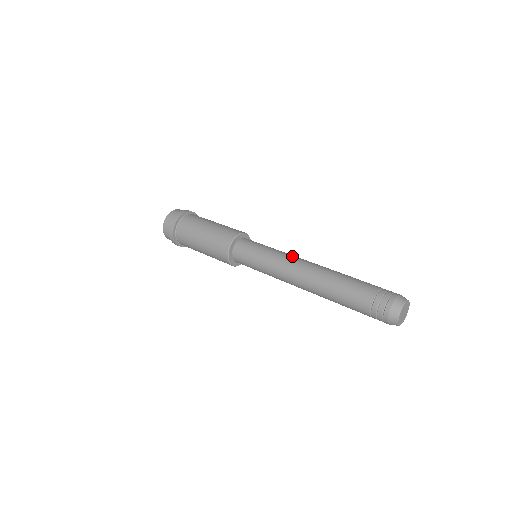
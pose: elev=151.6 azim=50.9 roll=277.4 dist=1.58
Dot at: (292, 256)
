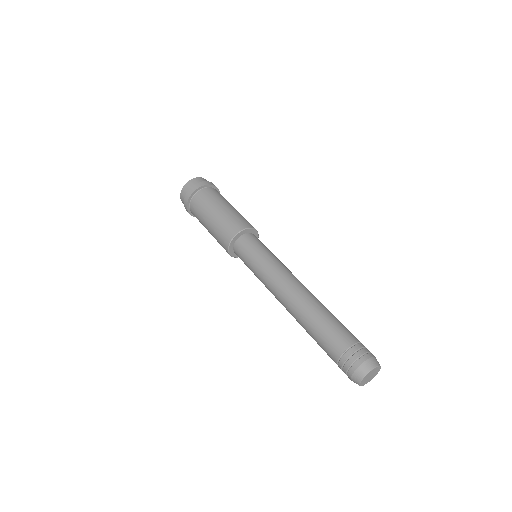
Dot at: occluded
